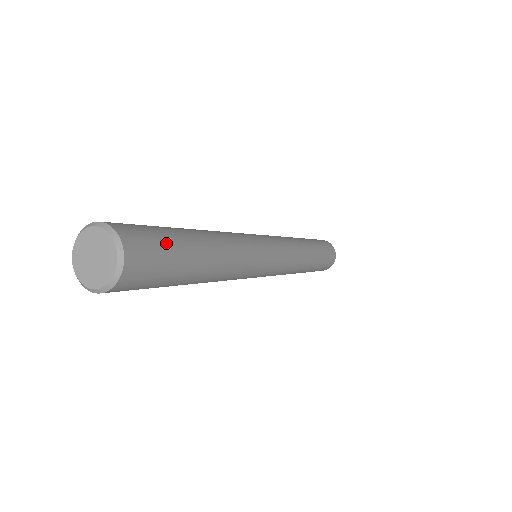
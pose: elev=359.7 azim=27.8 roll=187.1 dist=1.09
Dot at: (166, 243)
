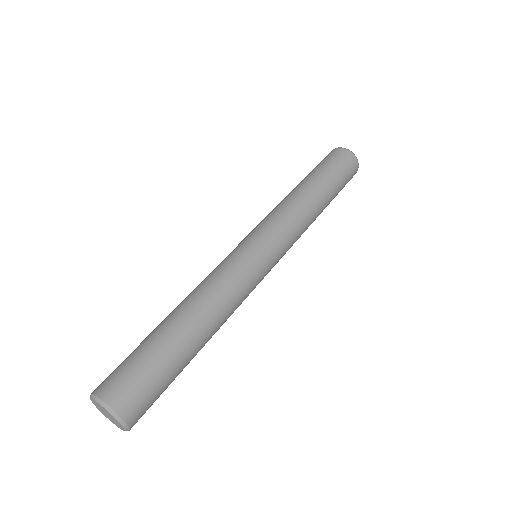
Dot at: (164, 387)
